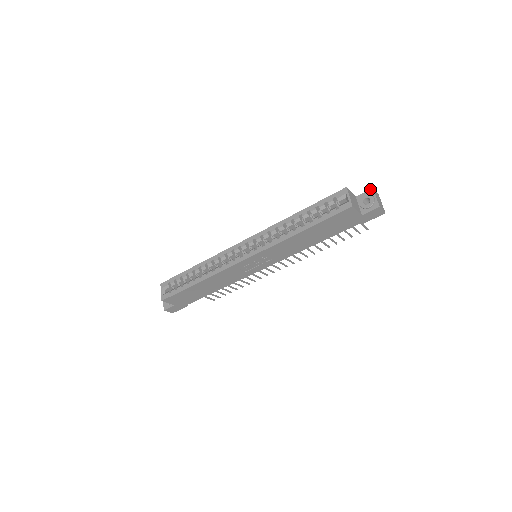
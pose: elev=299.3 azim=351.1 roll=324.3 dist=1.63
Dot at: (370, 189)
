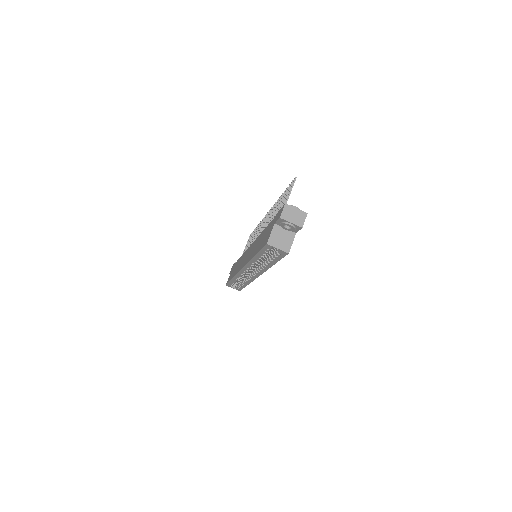
Dot at: (279, 219)
